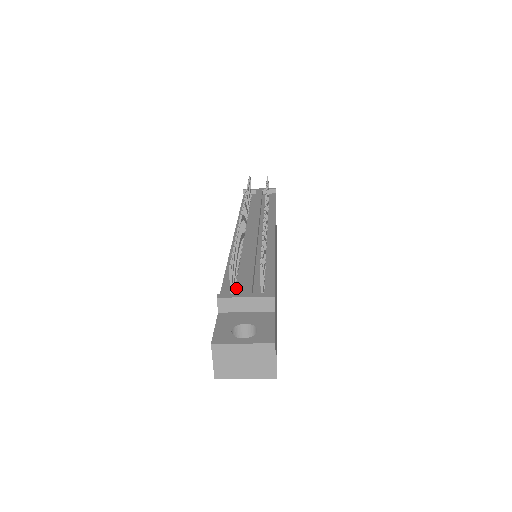
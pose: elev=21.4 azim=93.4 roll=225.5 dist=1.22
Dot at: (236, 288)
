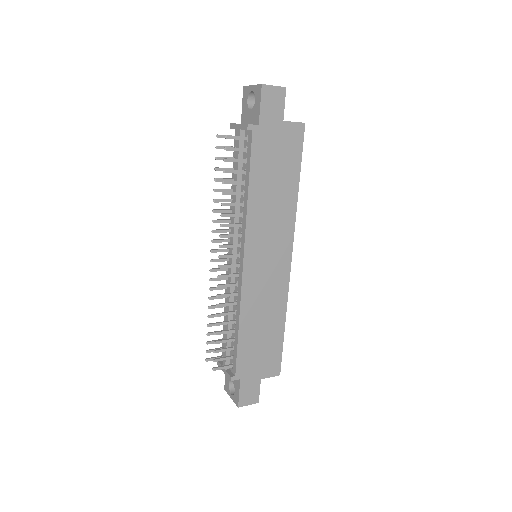
Dot at: occluded
